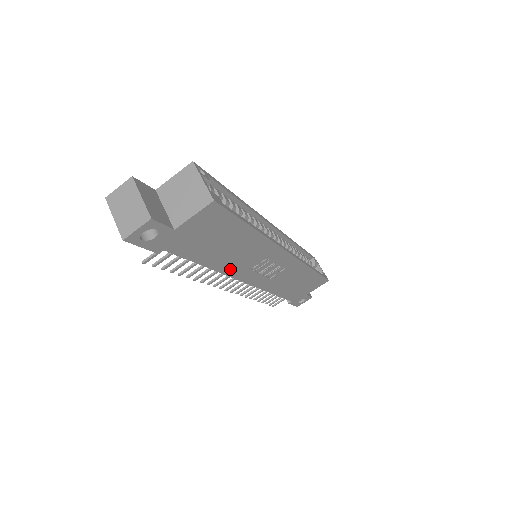
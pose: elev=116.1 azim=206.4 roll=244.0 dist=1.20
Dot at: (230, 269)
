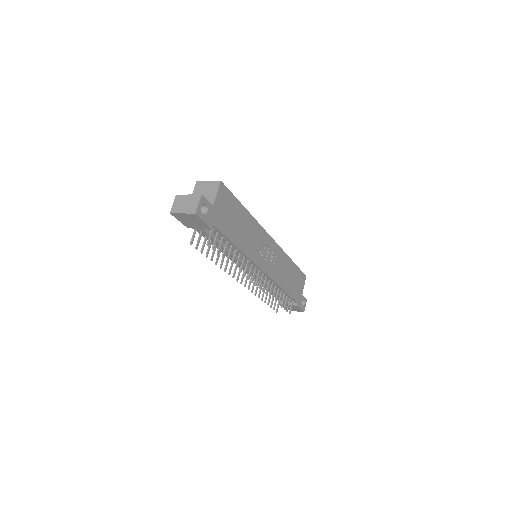
Dot at: (249, 252)
